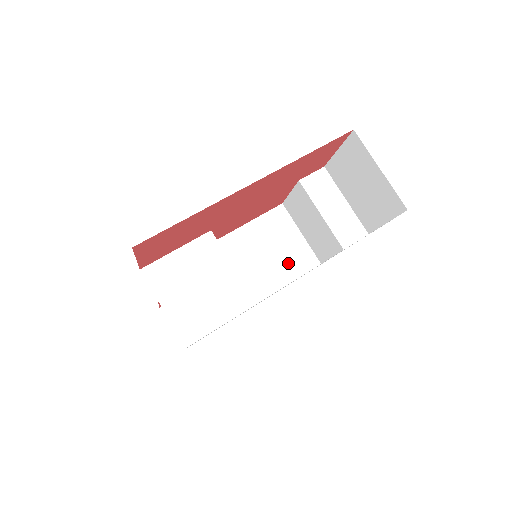
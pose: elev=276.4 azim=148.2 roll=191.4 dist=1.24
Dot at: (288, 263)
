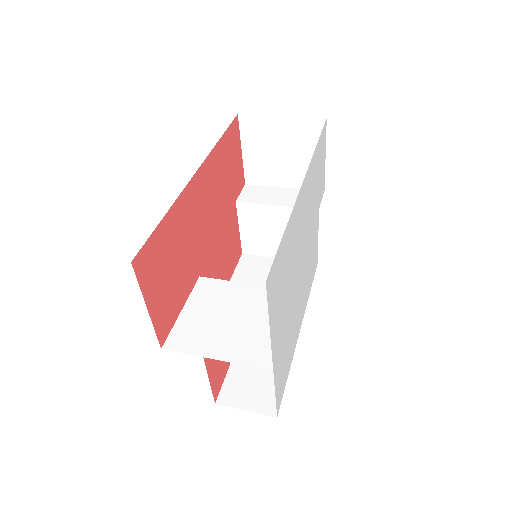
Dot at: occluded
